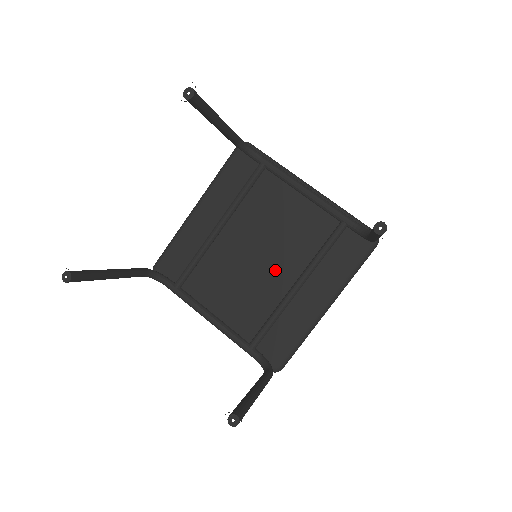
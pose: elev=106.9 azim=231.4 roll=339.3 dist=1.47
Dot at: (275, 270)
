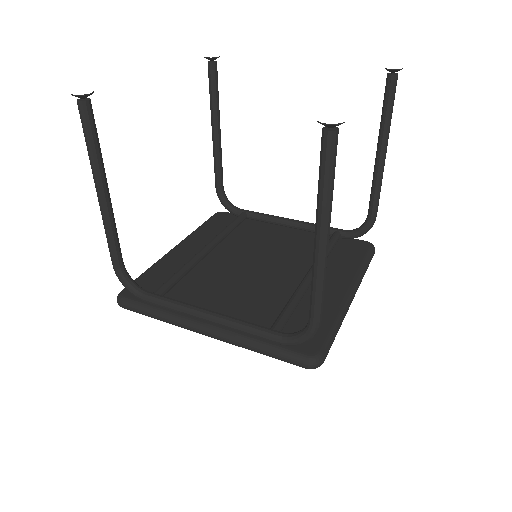
Dot at: (279, 273)
